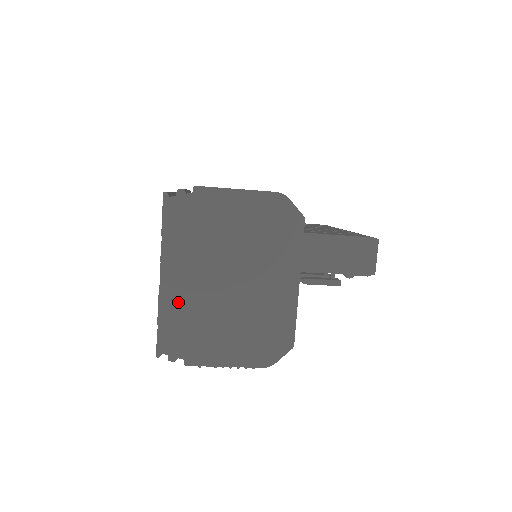
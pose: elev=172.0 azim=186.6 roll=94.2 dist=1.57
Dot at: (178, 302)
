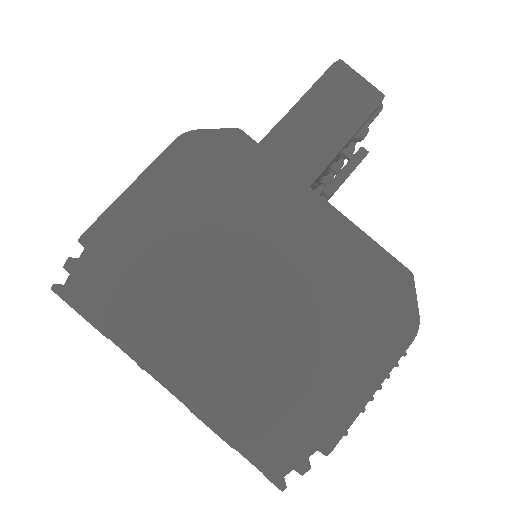
Dot at: (223, 390)
